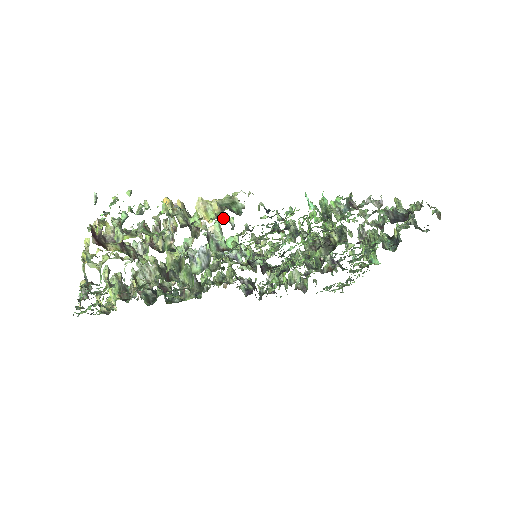
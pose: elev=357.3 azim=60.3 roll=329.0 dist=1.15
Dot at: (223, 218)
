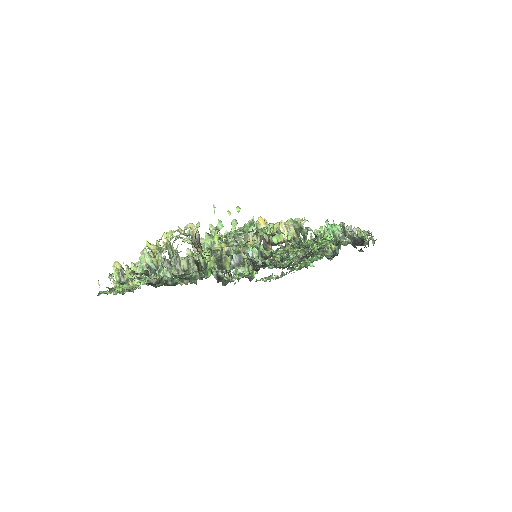
Dot at: occluded
